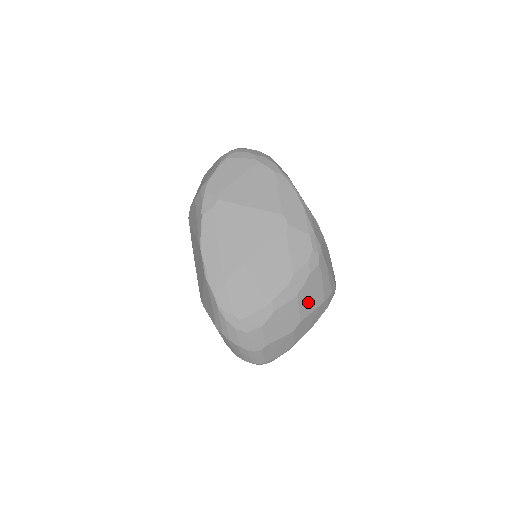
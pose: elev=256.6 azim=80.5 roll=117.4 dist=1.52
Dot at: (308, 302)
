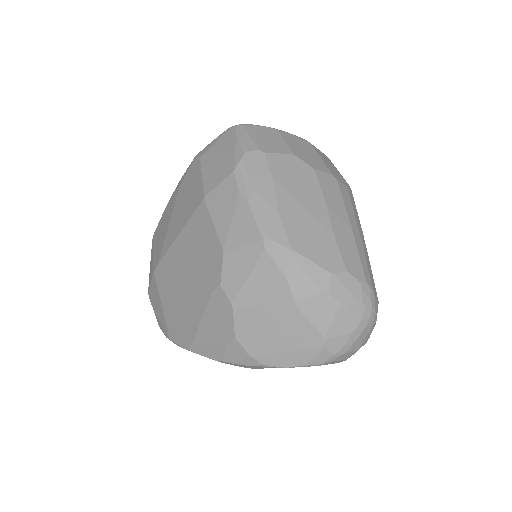
Dot at: occluded
